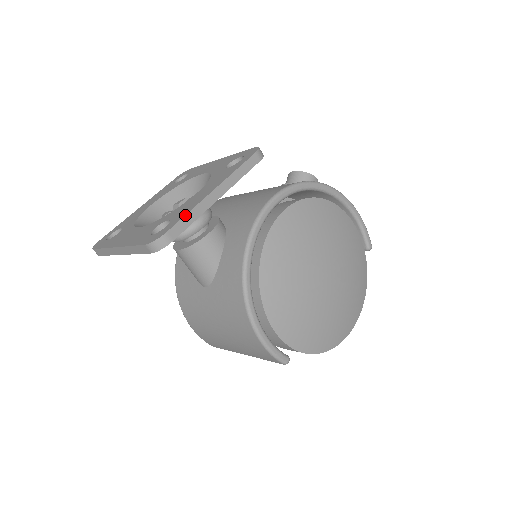
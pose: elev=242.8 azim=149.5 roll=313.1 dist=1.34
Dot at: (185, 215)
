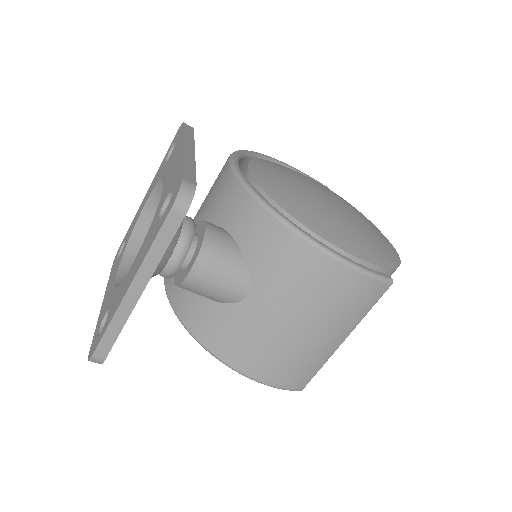
Dot at: (182, 165)
